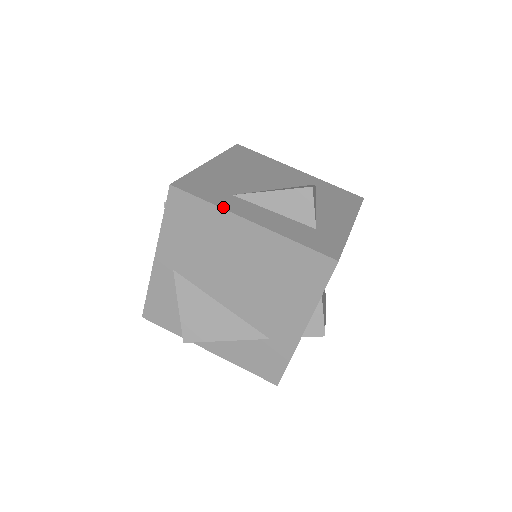
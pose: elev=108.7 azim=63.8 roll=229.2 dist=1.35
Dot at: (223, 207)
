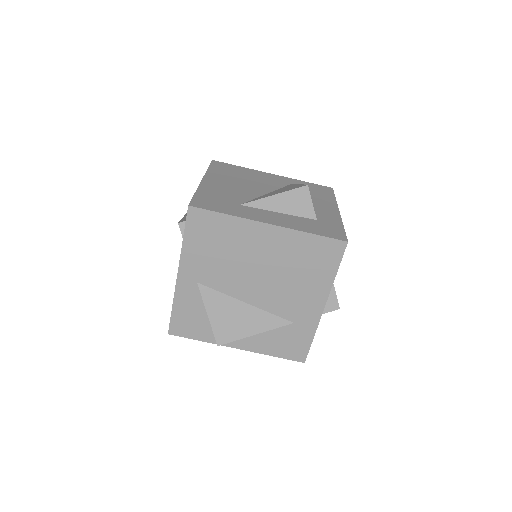
Dot at: (241, 216)
